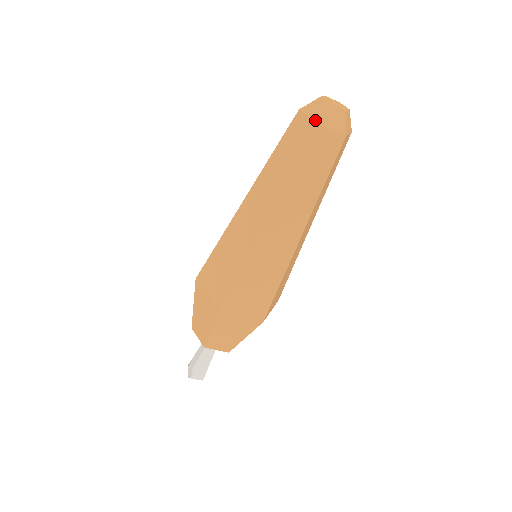
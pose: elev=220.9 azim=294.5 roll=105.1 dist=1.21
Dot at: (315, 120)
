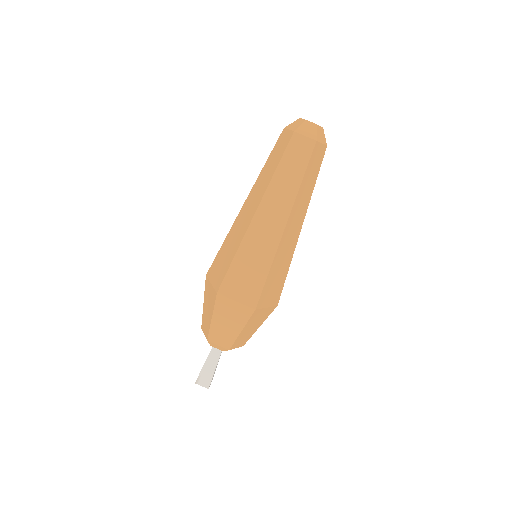
Dot at: (292, 130)
